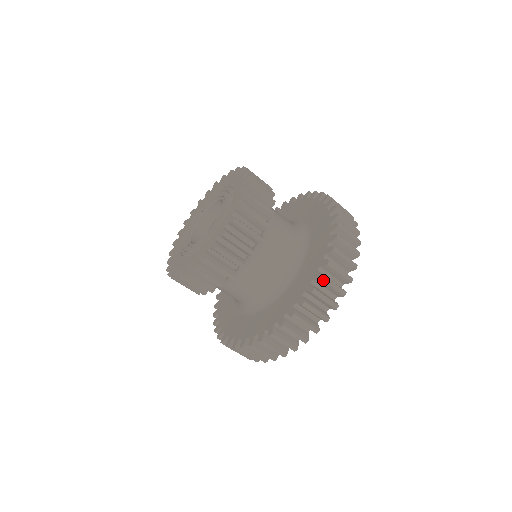
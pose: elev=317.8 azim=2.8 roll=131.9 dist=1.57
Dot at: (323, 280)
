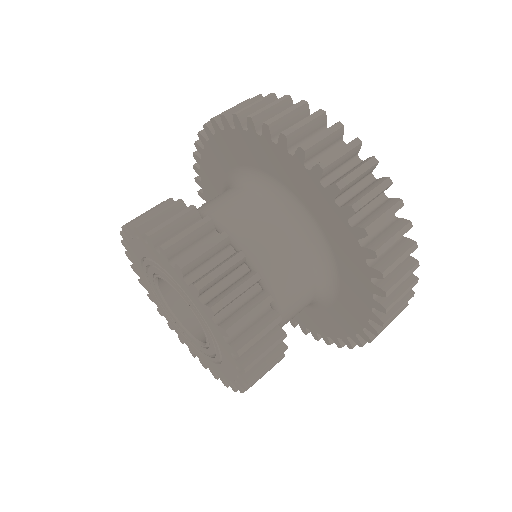
Dot at: occluded
